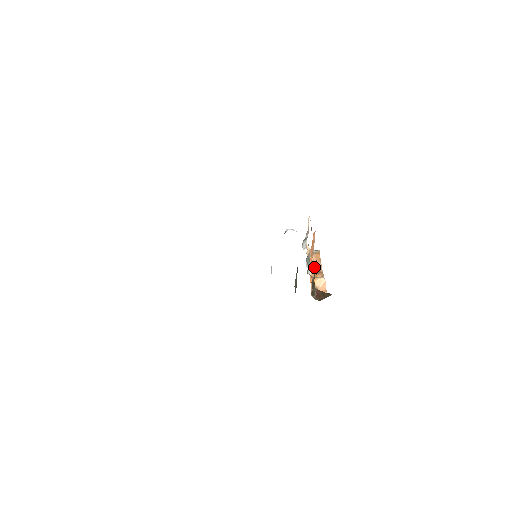
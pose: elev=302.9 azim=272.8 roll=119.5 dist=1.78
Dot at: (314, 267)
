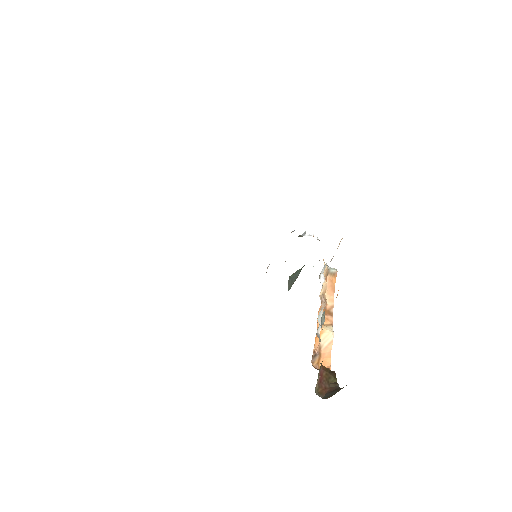
Dot at: (325, 304)
